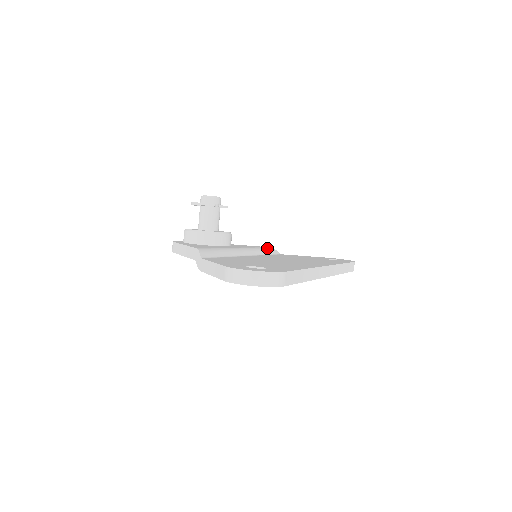
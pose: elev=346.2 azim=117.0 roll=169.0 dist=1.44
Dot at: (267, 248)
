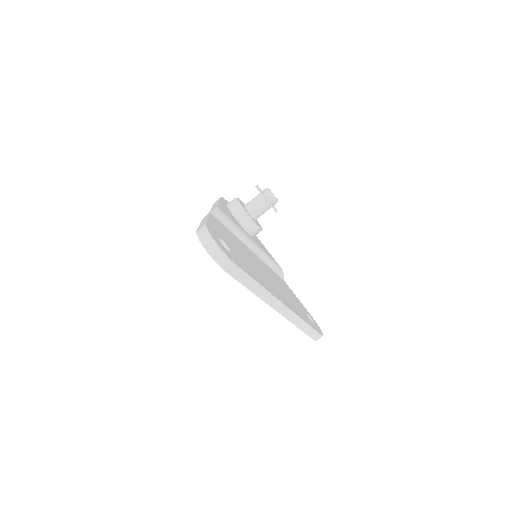
Dot at: (278, 266)
